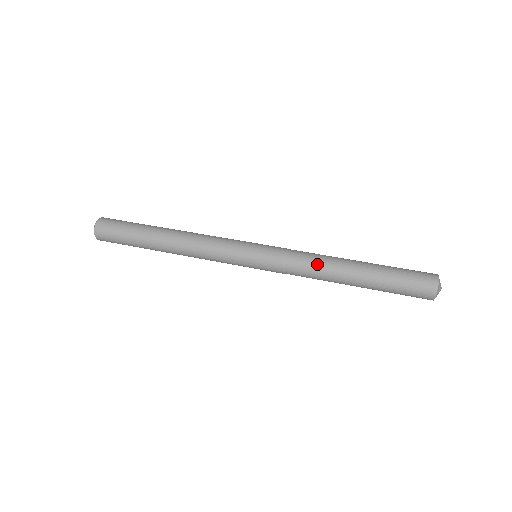
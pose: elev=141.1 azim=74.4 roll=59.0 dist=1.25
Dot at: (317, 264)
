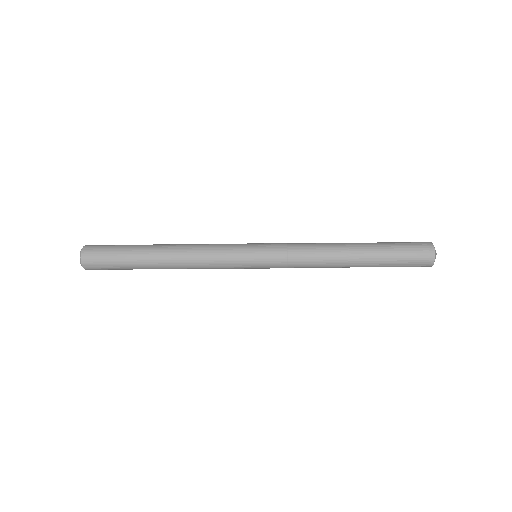
Dot at: (319, 254)
